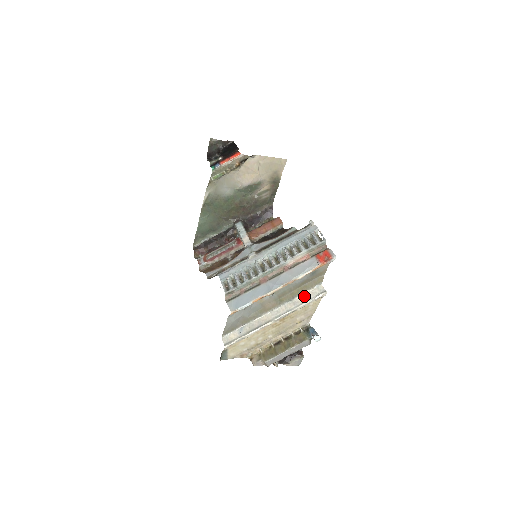
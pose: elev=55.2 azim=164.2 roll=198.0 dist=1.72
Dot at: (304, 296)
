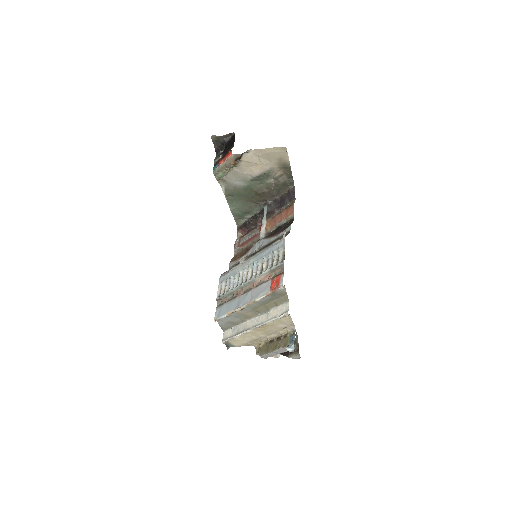
Dot at: (275, 311)
